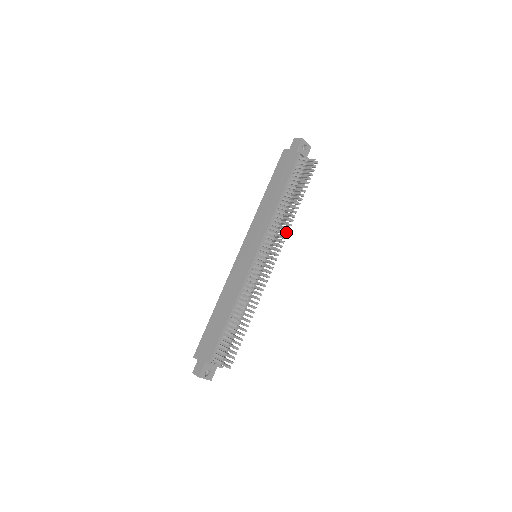
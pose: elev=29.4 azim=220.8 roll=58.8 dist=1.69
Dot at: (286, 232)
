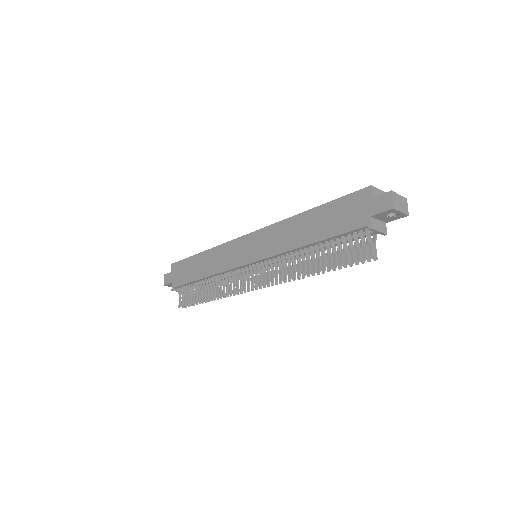
Dot at: occluded
